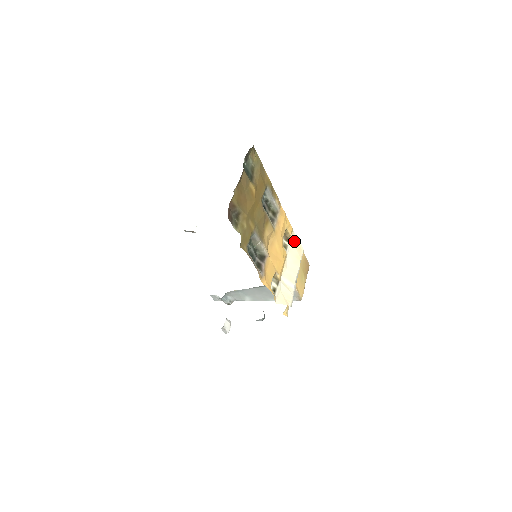
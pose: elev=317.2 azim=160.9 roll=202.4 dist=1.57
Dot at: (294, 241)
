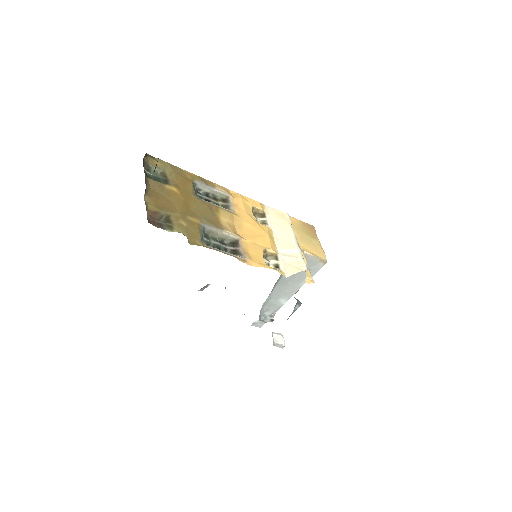
Dot at: (272, 213)
